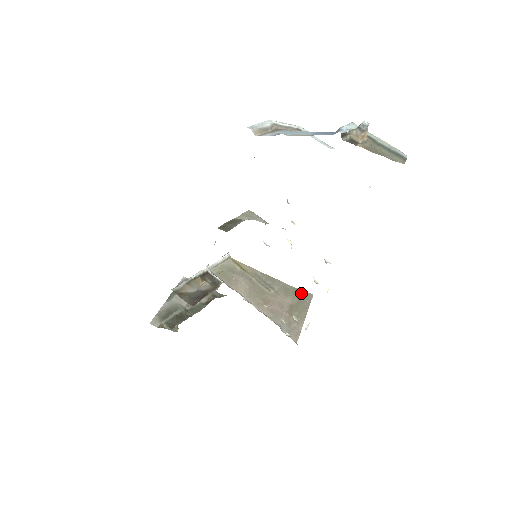
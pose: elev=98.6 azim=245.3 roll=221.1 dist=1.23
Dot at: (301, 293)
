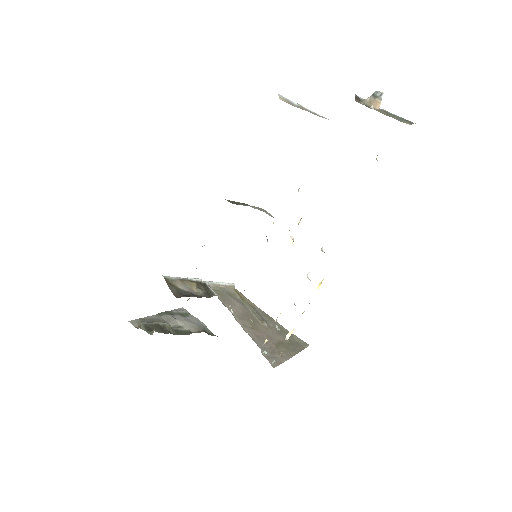
Dot at: (296, 339)
